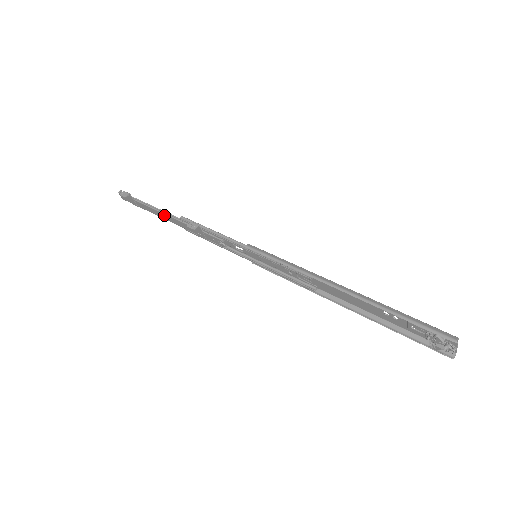
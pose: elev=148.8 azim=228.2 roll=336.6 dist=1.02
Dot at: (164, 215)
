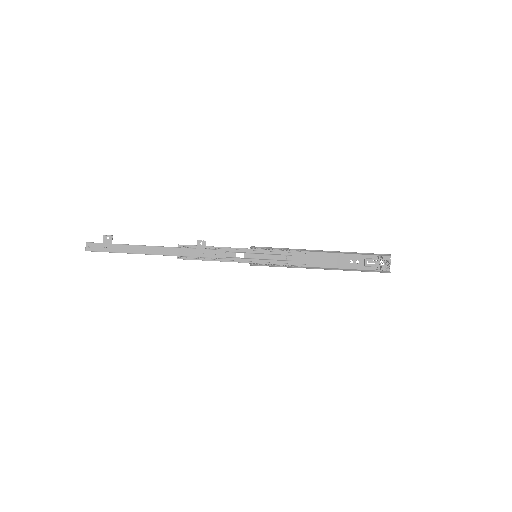
Dot at: (155, 248)
